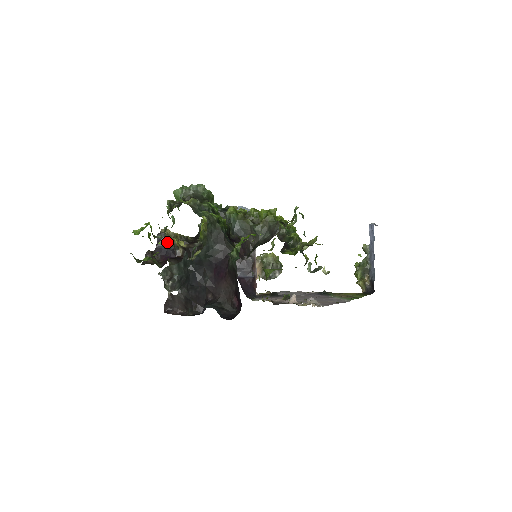
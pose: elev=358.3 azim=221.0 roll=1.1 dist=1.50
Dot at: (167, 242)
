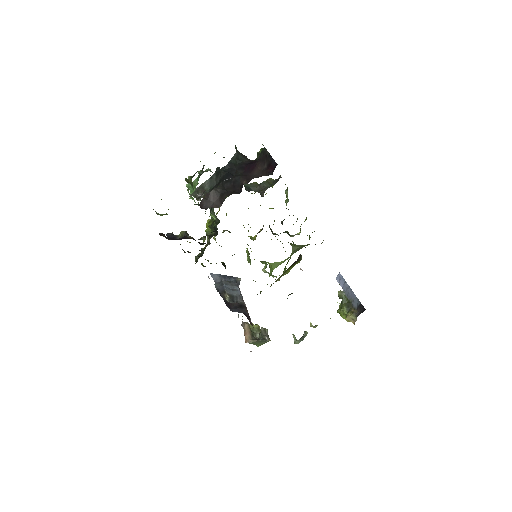
Dot at: (176, 237)
